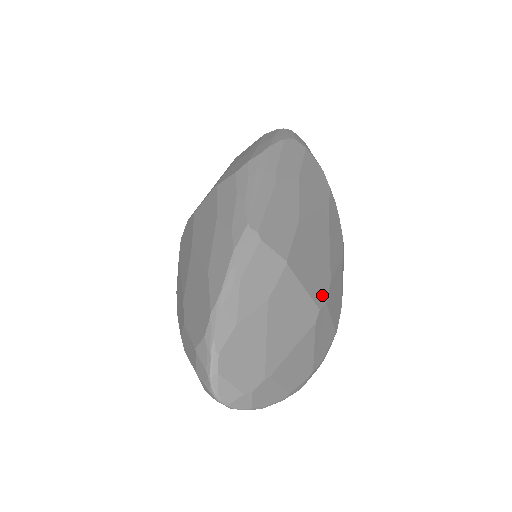
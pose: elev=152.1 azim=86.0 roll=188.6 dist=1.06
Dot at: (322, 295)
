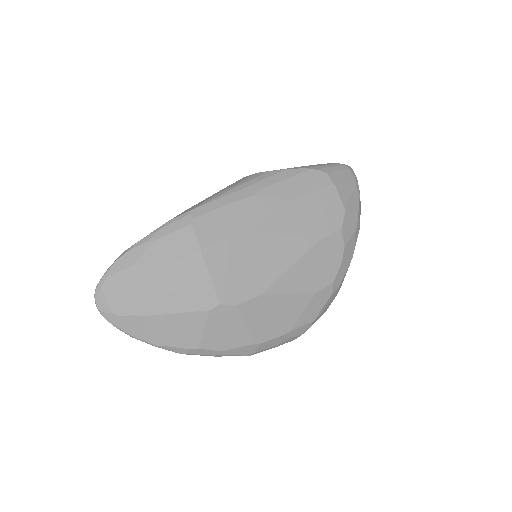
Dot at: (235, 297)
